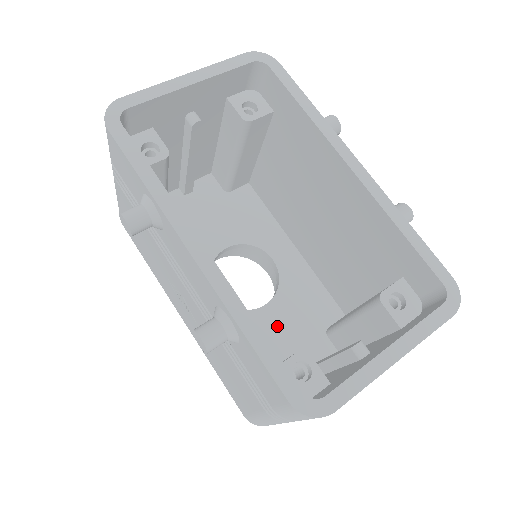
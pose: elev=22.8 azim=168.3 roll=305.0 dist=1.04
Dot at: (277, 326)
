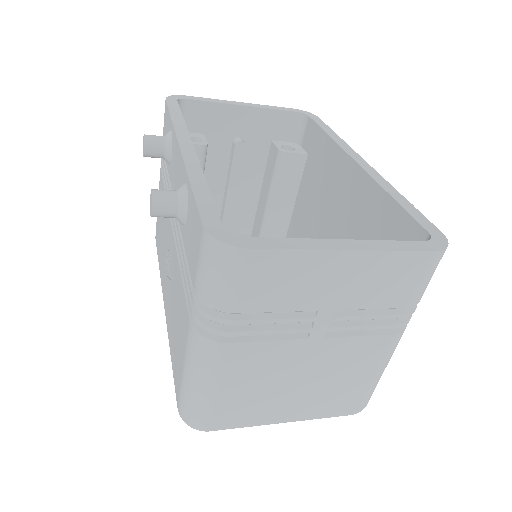
Dot at: occluded
